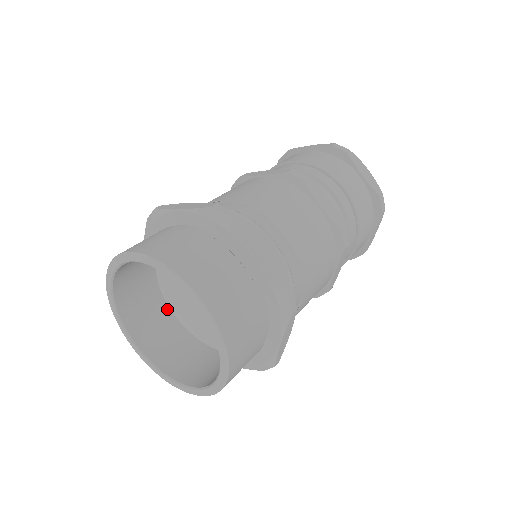
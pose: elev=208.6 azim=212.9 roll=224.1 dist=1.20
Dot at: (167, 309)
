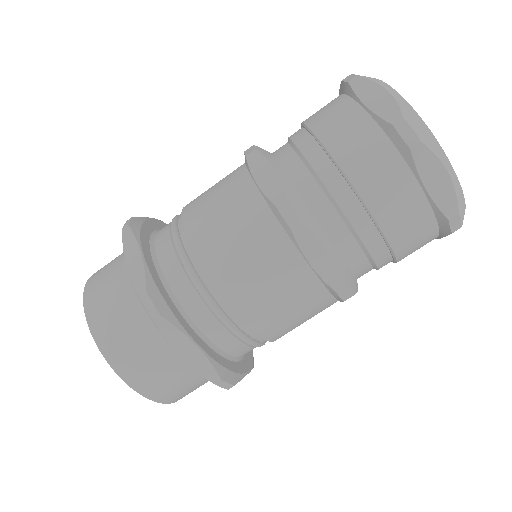
Dot at: occluded
